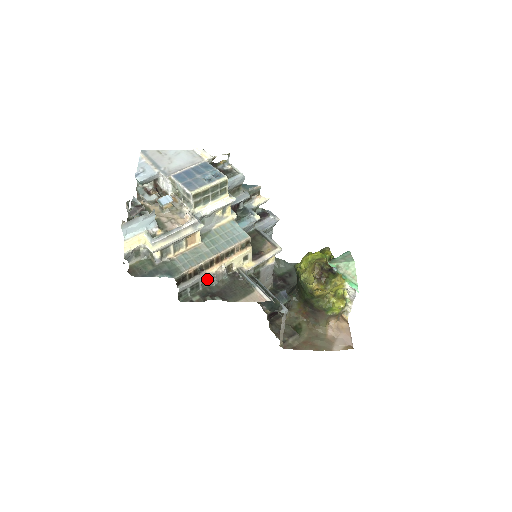
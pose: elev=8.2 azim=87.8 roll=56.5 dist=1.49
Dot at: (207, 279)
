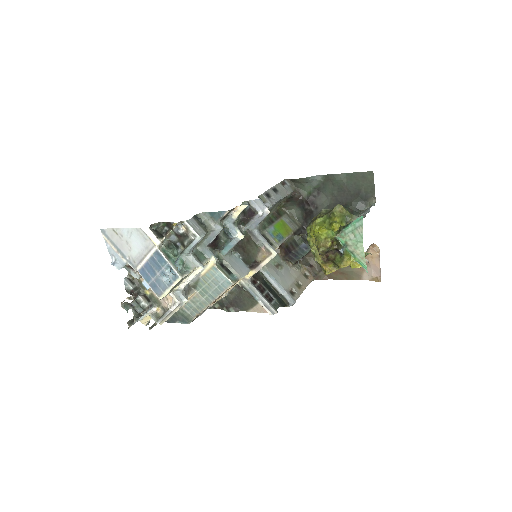
Dot at: occluded
